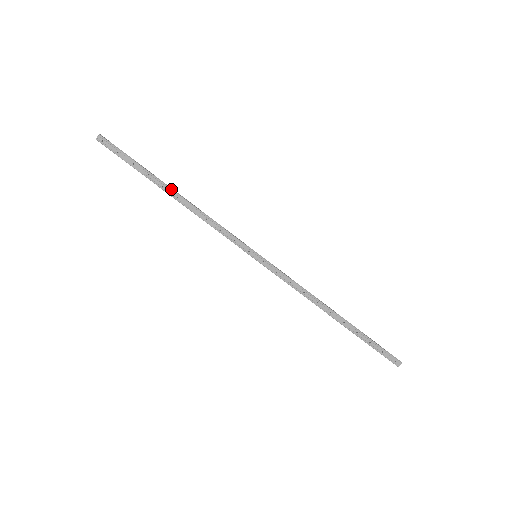
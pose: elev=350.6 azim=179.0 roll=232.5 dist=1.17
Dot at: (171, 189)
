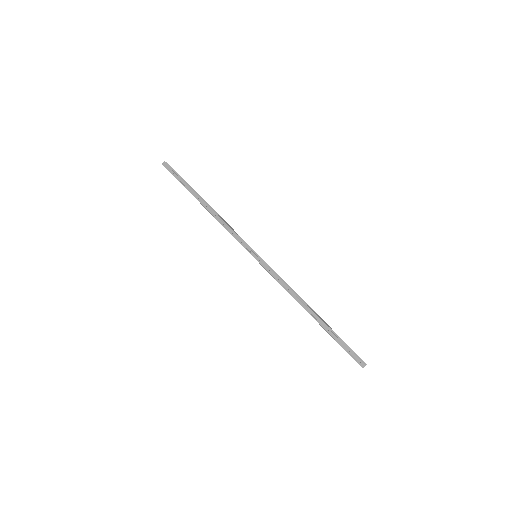
Dot at: (203, 201)
